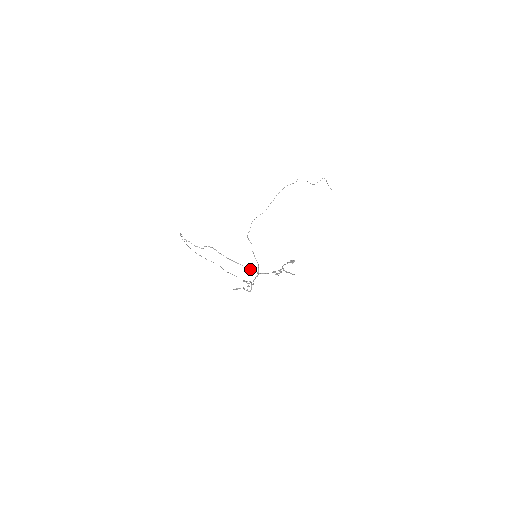
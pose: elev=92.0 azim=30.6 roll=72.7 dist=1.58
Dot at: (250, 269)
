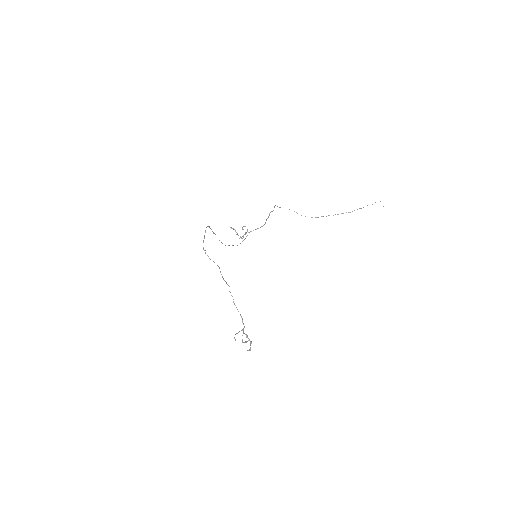
Dot at: occluded
